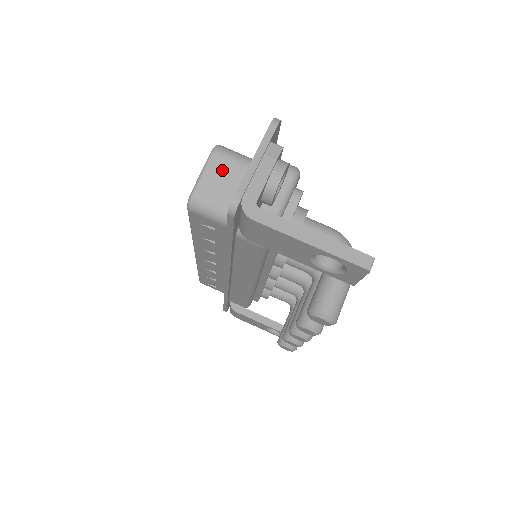
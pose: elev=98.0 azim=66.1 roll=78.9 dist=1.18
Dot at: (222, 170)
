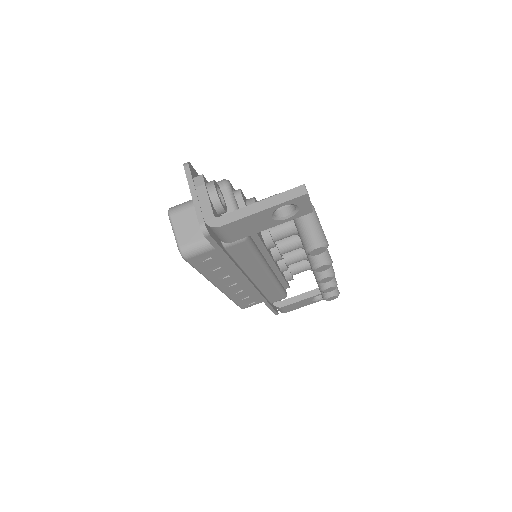
Dot at: (184, 220)
